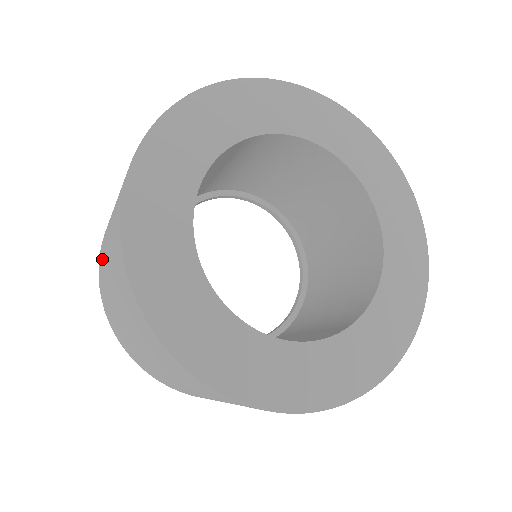
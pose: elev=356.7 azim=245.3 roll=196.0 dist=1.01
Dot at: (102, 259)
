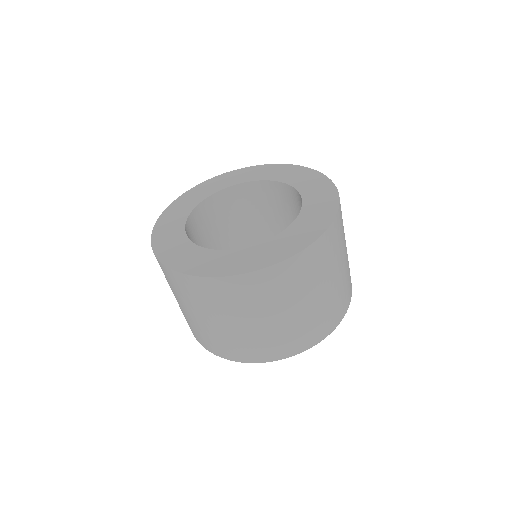
Dot at: occluded
